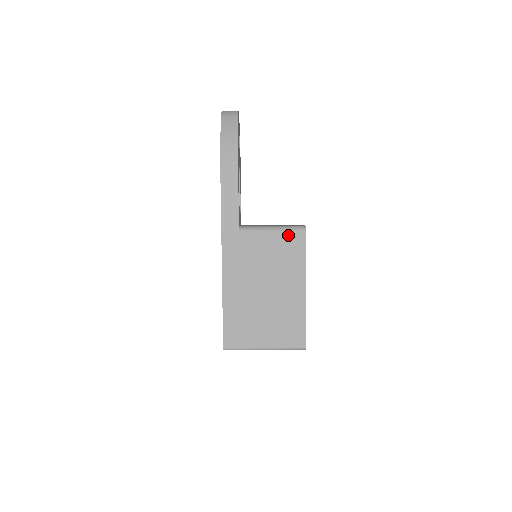
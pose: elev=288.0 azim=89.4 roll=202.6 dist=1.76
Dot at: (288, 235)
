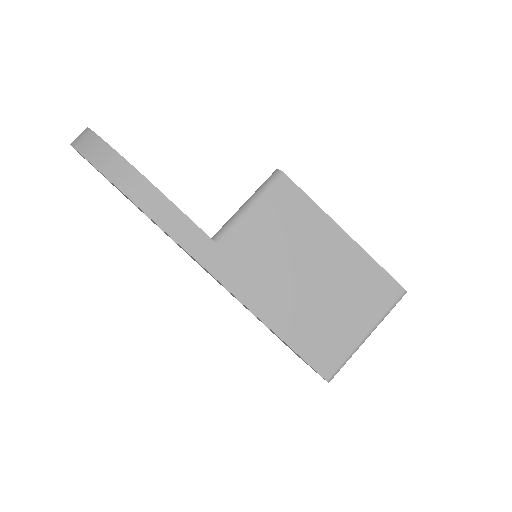
Dot at: (270, 195)
